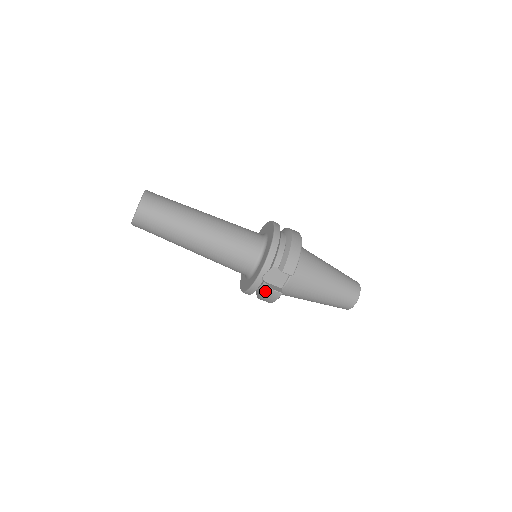
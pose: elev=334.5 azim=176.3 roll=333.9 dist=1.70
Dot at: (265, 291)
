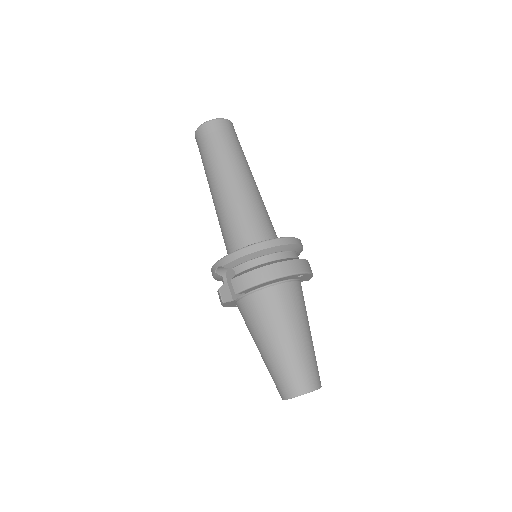
Dot at: occluded
